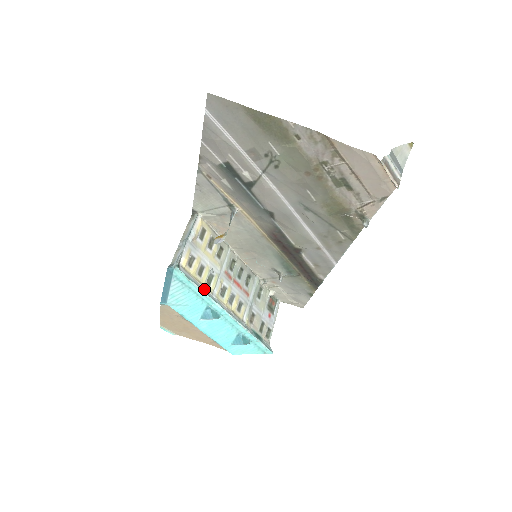
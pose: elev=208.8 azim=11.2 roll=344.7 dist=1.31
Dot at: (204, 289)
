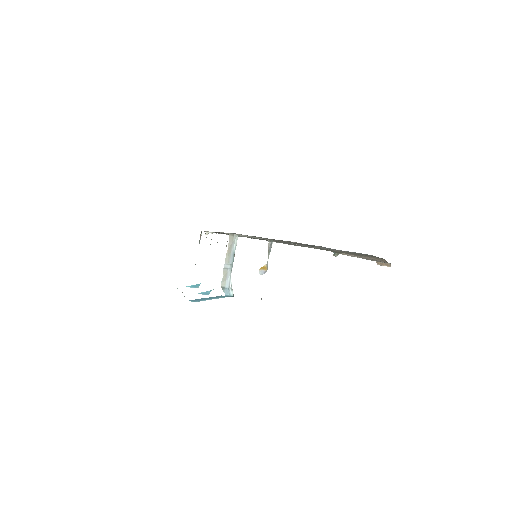
Dot at: occluded
